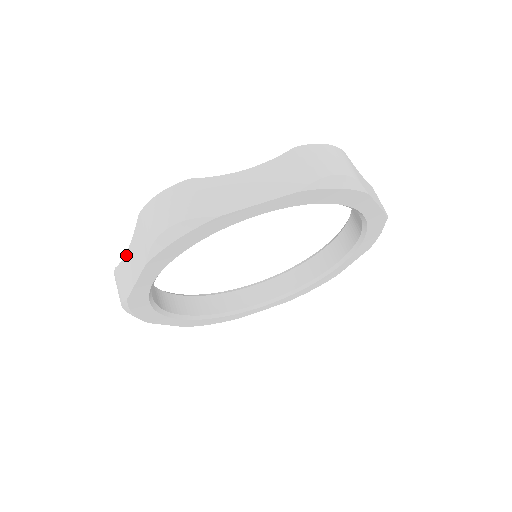
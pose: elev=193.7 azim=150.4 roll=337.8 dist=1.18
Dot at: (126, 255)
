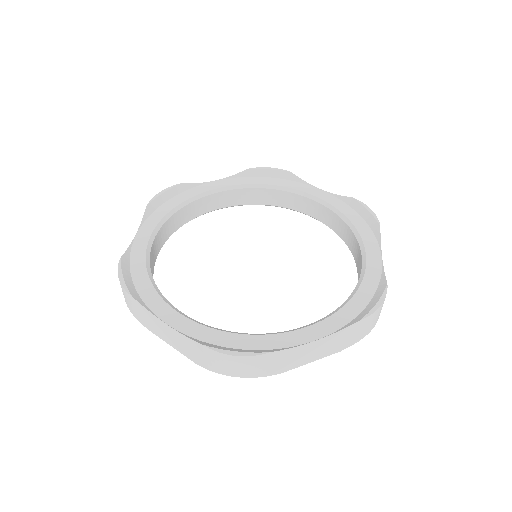
Dot at: (137, 232)
